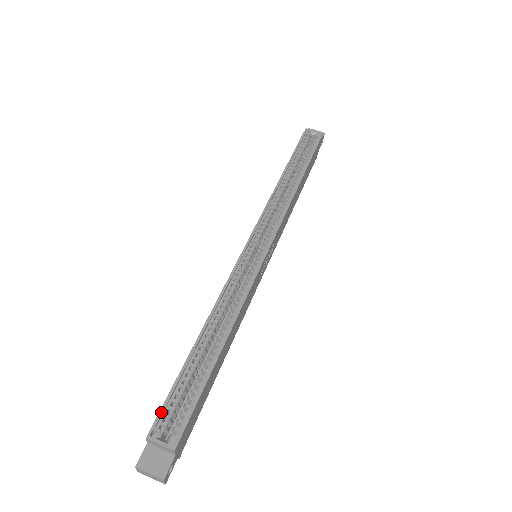
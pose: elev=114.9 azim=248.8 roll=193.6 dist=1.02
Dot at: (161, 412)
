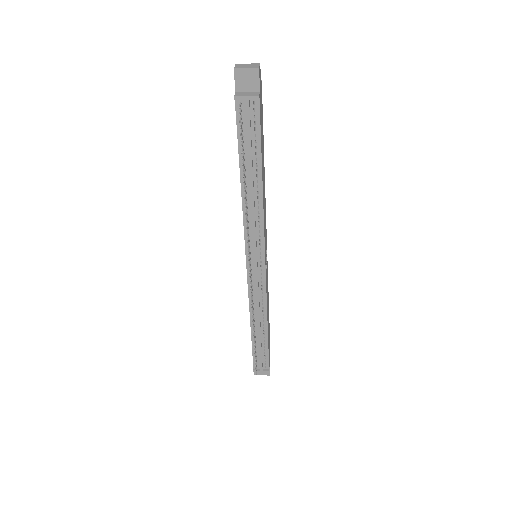
Dot at: occluded
